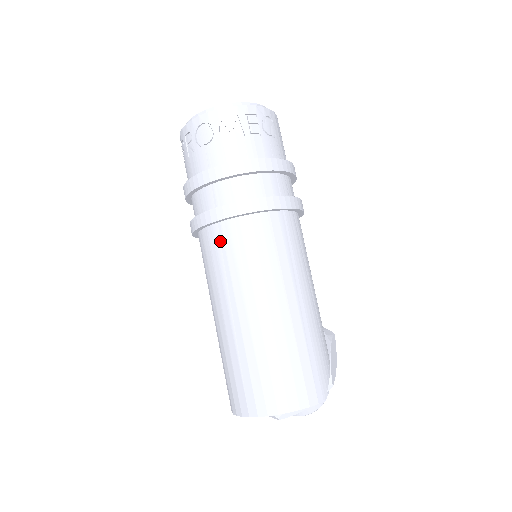
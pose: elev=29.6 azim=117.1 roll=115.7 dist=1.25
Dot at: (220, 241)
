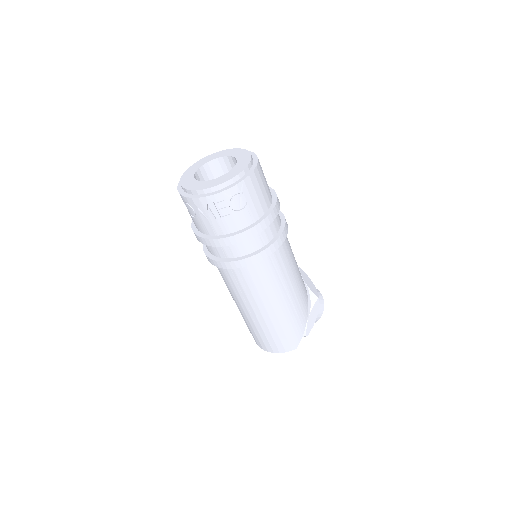
Dot at: (219, 270)
